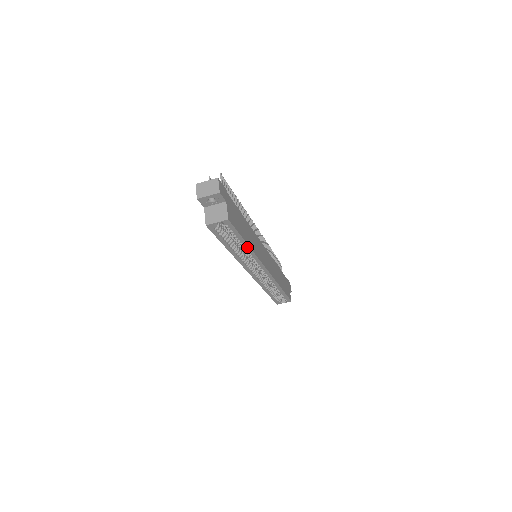
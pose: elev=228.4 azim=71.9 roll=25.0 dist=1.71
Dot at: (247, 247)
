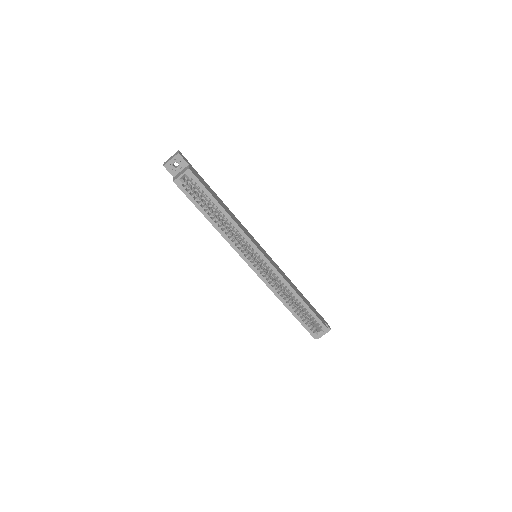
Dot at: (226, 214)
